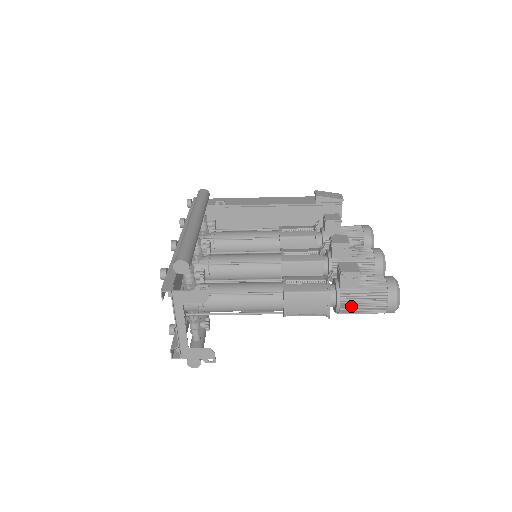
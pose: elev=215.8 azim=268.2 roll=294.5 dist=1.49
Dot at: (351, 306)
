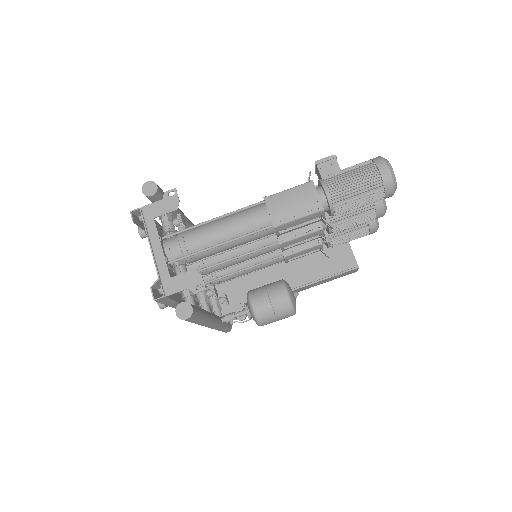
Dot at: (340, 187)
